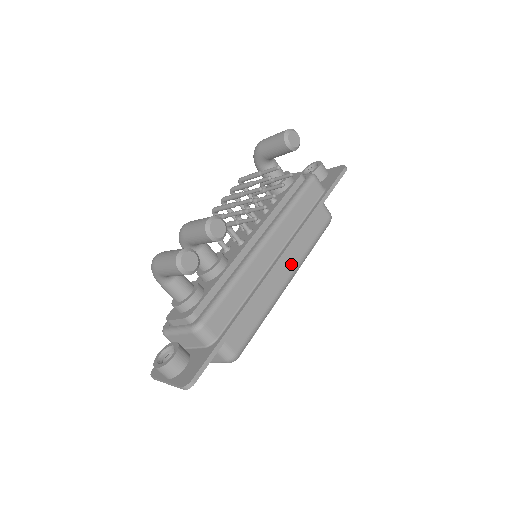
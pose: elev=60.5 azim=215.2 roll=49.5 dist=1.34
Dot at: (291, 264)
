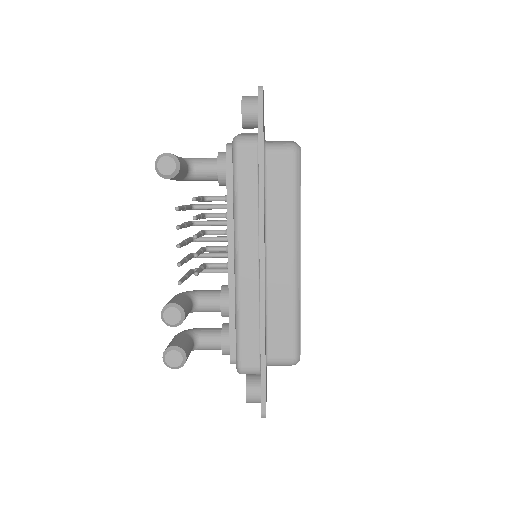
Dot at: (285, 243)
